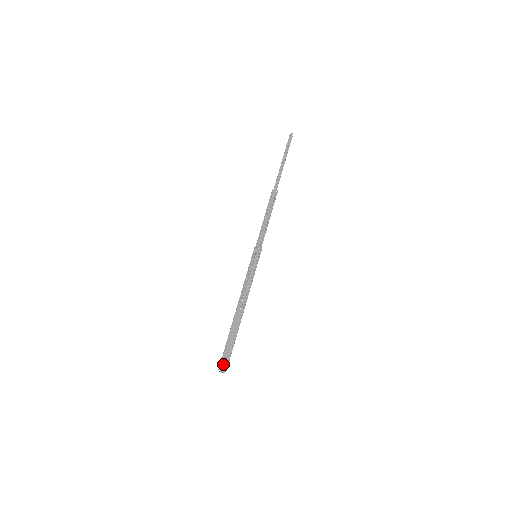
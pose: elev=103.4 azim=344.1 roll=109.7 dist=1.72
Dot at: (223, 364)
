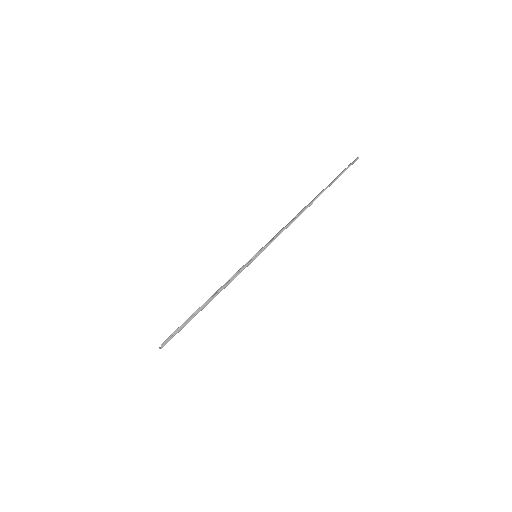
Dot at: occluded
